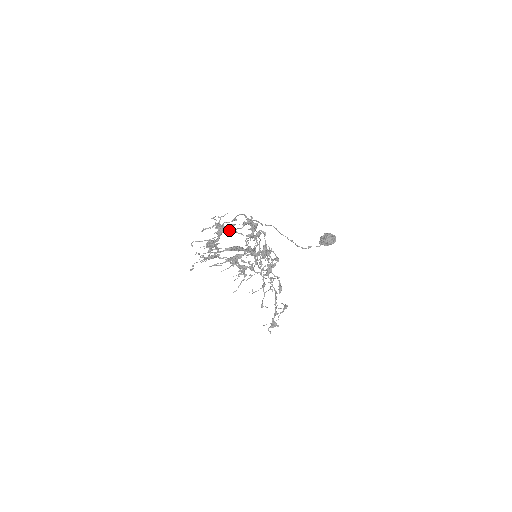
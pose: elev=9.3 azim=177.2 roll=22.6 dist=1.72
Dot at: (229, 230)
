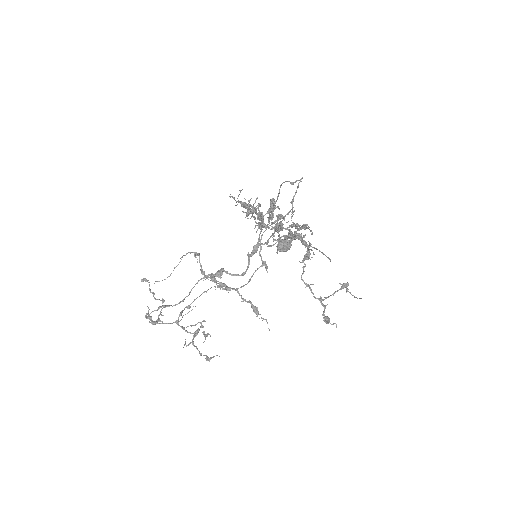
Dot at: occluded
